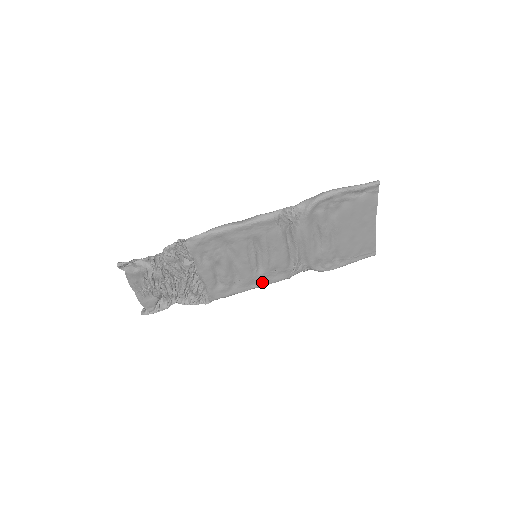
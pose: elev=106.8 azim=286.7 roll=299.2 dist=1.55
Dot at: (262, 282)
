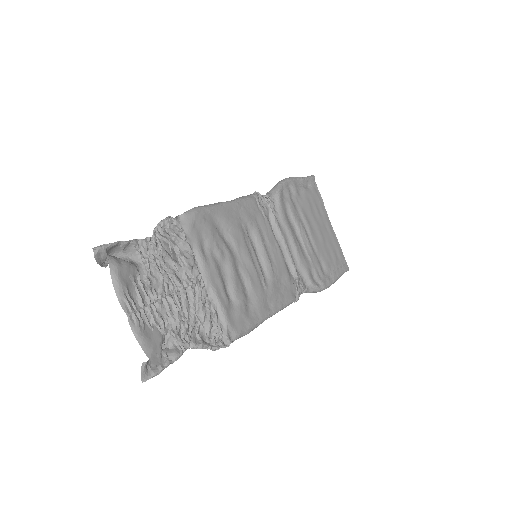
Dot at: (276, 303)
